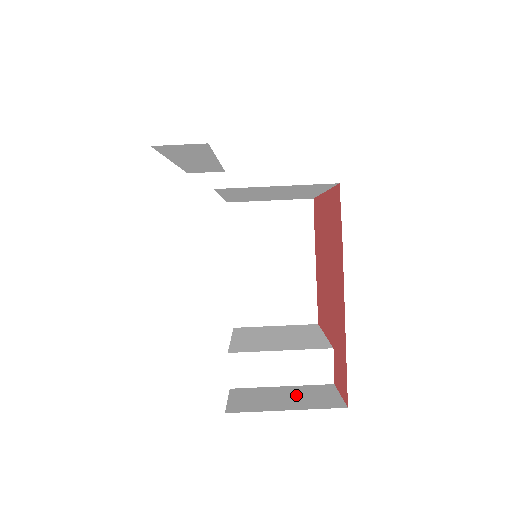
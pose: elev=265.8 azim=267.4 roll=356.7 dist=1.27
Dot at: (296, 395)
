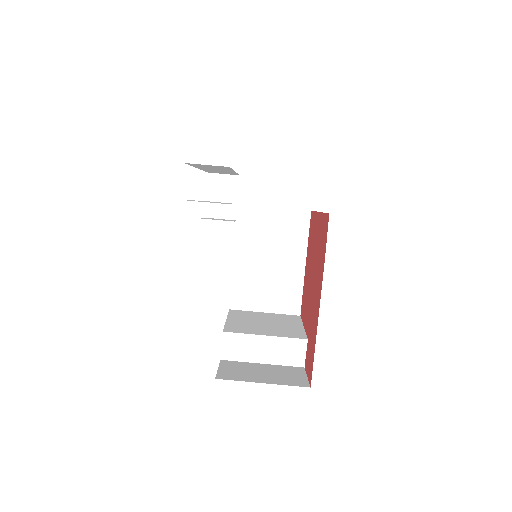
Dot at: (272, 372)
